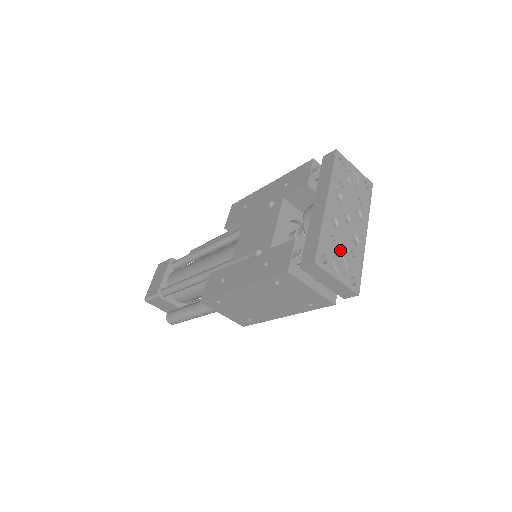
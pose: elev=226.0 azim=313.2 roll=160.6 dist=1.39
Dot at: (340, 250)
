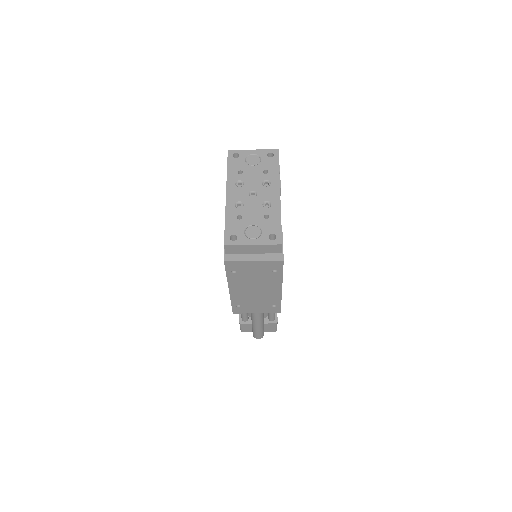
Dot at: (250, 221)
